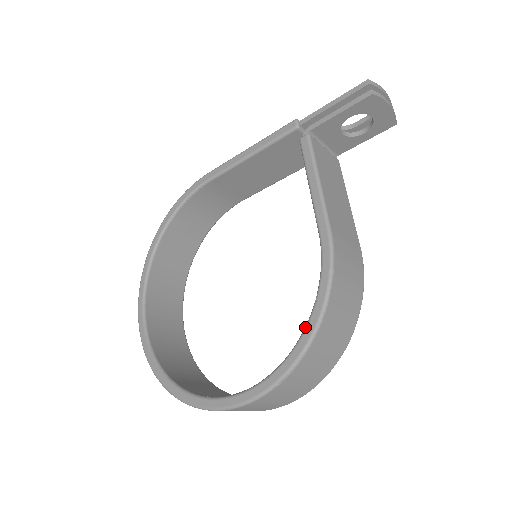
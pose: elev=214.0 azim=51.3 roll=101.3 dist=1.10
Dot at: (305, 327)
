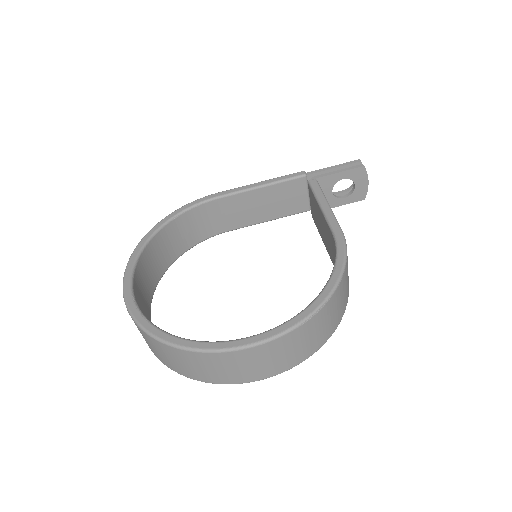
Dot at: (326, 284)
